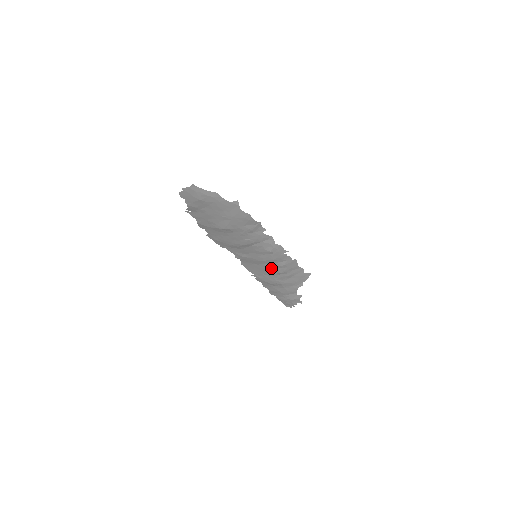
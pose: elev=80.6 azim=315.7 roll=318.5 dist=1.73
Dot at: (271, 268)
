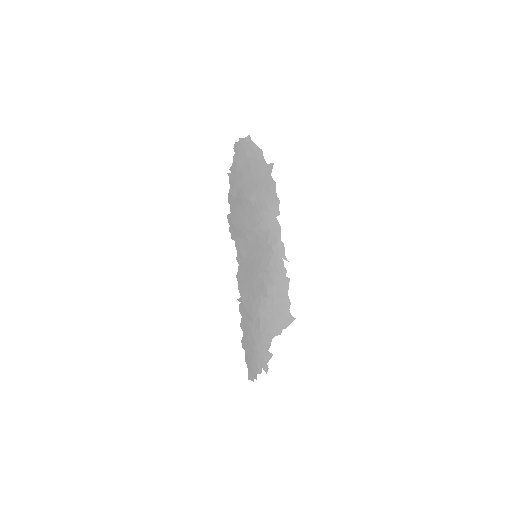
Dot at: (262, 282)
